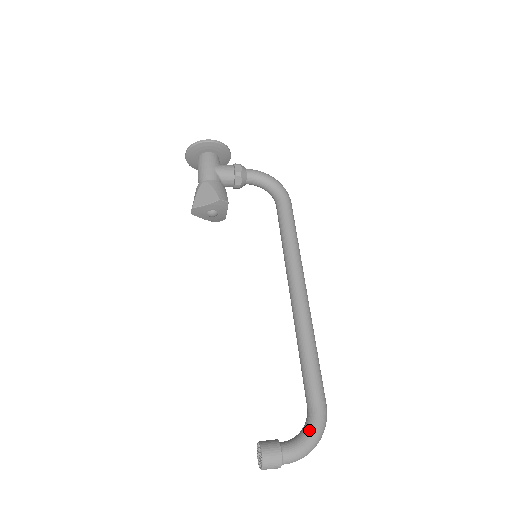
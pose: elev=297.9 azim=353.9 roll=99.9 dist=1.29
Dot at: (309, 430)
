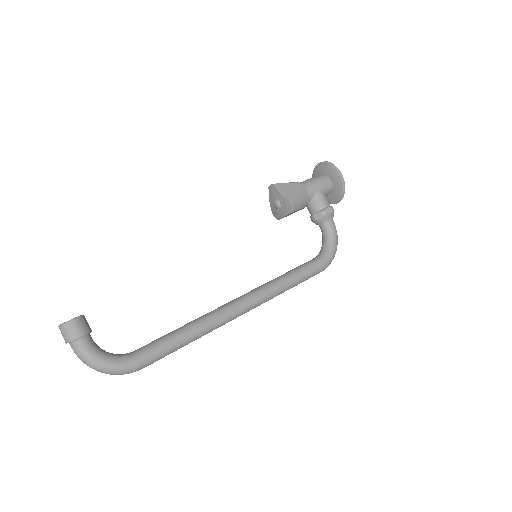
Dot at: (111, 358)
